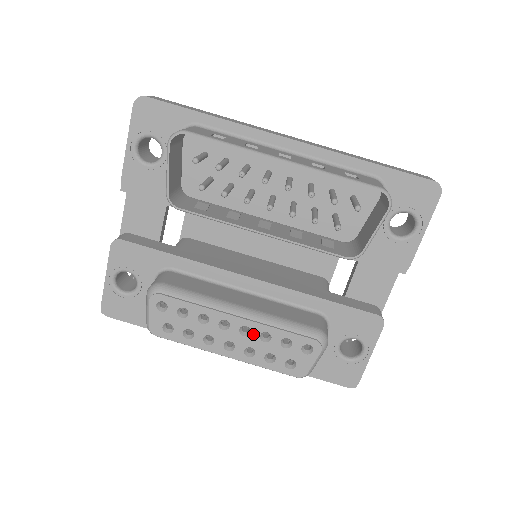
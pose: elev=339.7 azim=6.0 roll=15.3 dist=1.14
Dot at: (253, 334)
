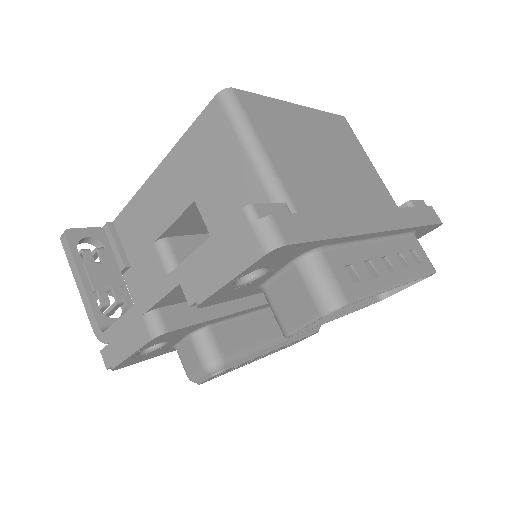
Dot at: (280, 348)
